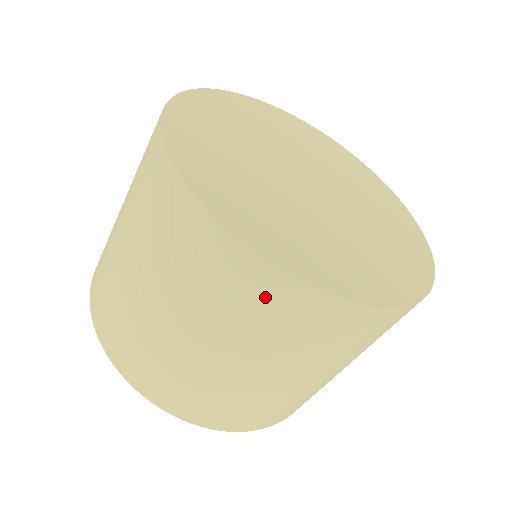
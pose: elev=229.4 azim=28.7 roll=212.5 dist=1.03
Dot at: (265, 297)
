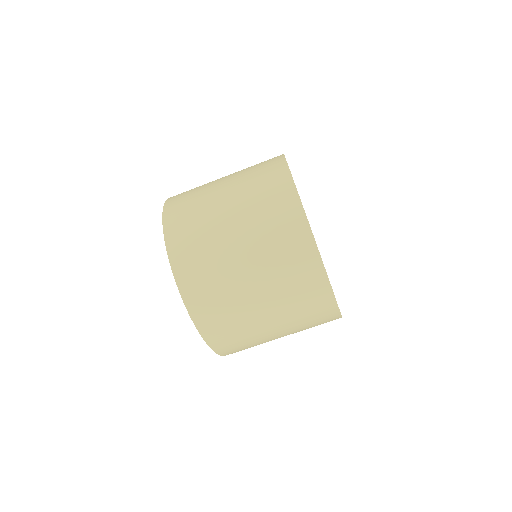
Dot at: (287, 222)
